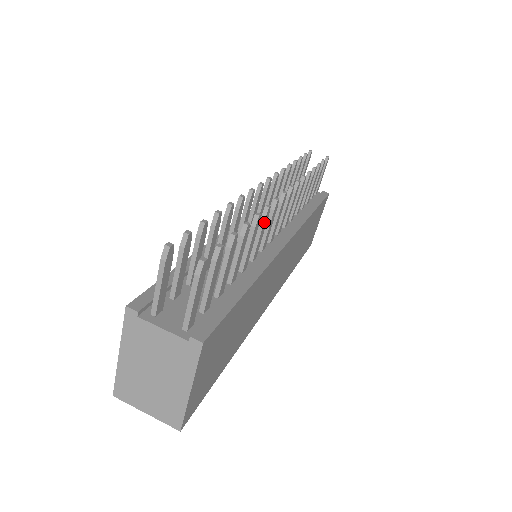
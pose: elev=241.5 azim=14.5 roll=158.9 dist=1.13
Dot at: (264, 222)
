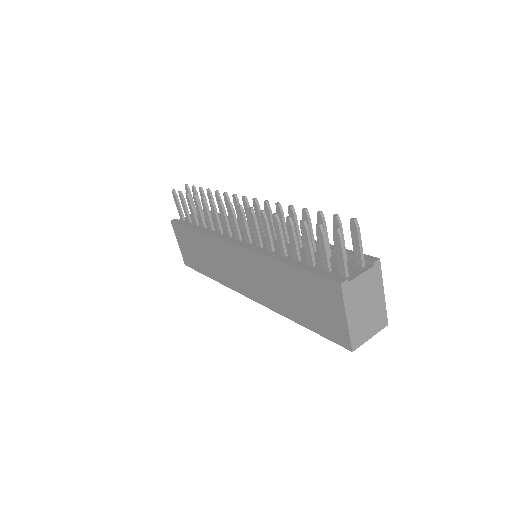
Dot at: (283, 214)
